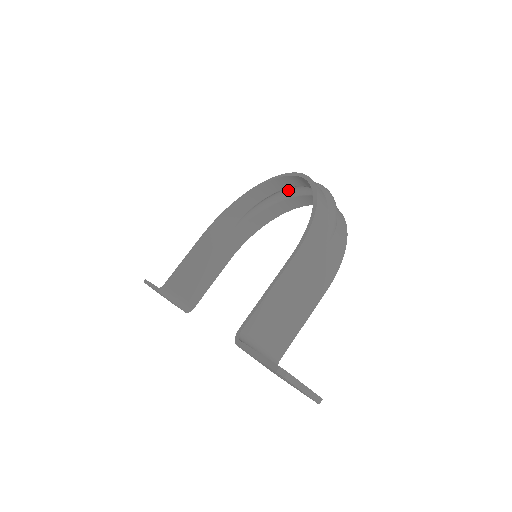
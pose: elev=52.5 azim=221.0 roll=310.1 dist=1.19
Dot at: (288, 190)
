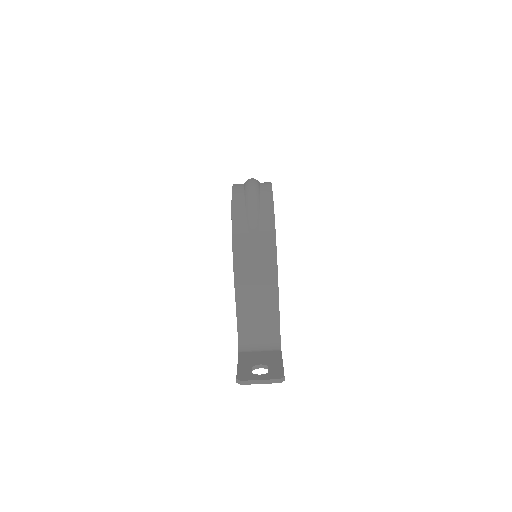
Dot at: occluded
